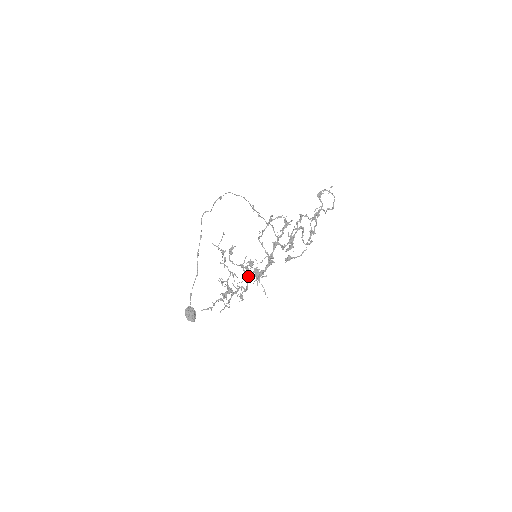
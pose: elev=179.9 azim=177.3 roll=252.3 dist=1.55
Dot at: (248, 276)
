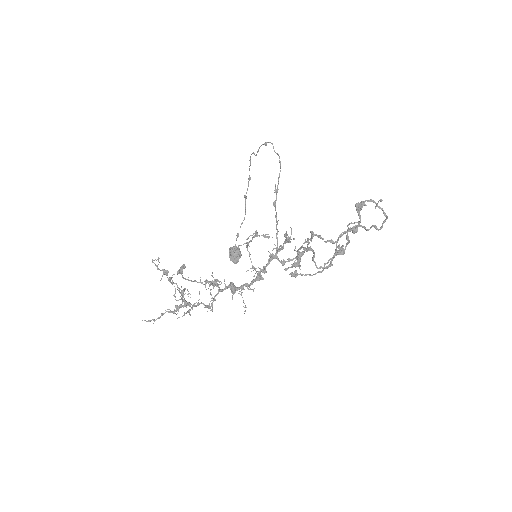
Dot at: (218, 290)
